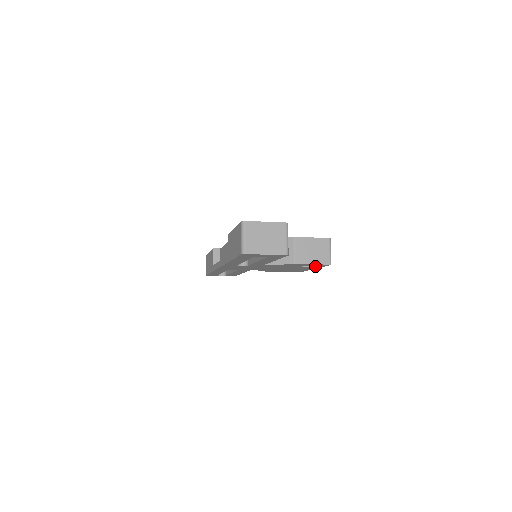
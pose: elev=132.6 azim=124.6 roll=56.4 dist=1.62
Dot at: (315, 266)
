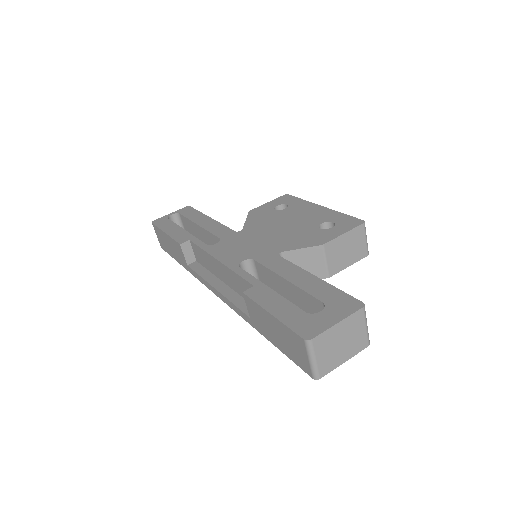
Dot at: occluded
